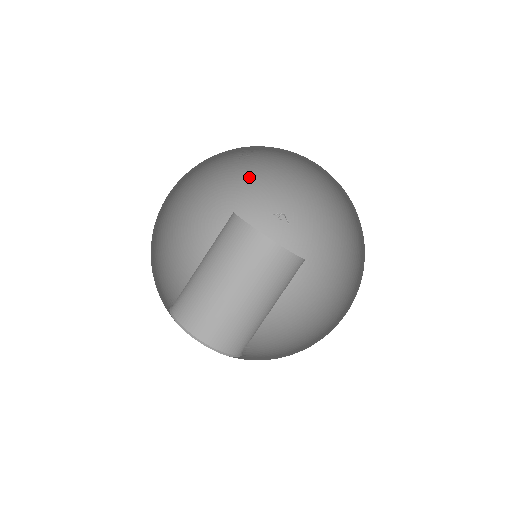
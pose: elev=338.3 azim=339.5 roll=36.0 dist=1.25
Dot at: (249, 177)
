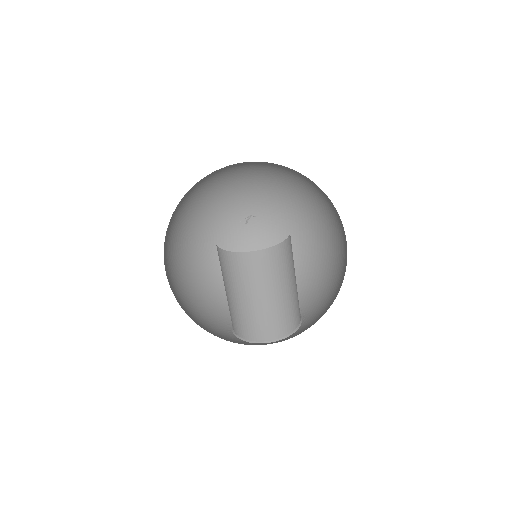
Dot at: (184, 204)
